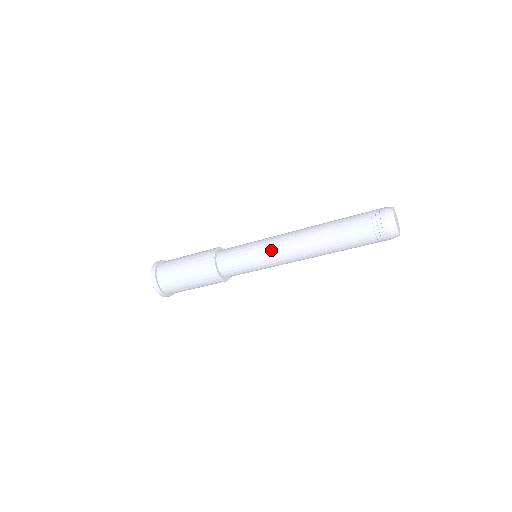
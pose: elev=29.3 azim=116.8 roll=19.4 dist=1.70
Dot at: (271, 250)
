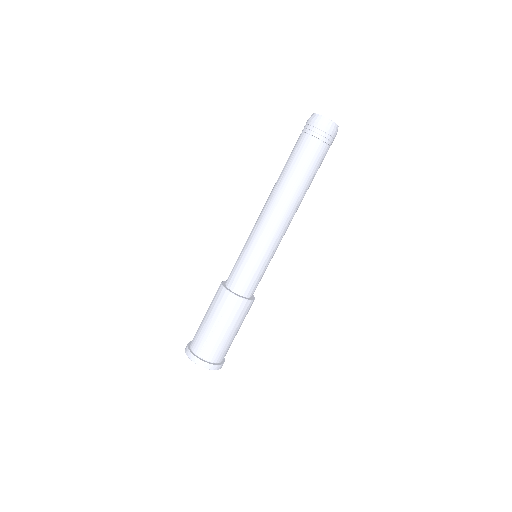
Dot at: occluded
